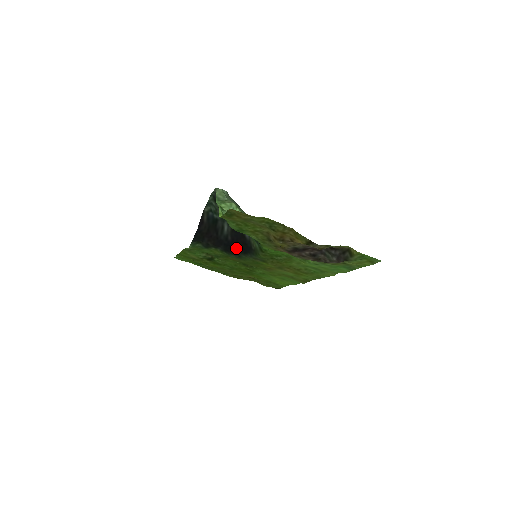
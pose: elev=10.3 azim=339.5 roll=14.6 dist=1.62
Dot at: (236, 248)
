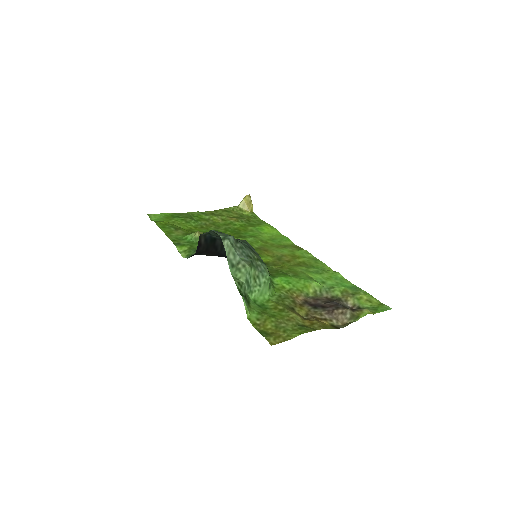
Dot at: occluded
